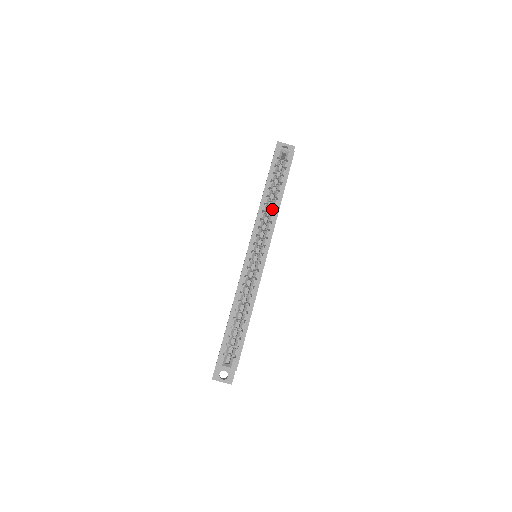
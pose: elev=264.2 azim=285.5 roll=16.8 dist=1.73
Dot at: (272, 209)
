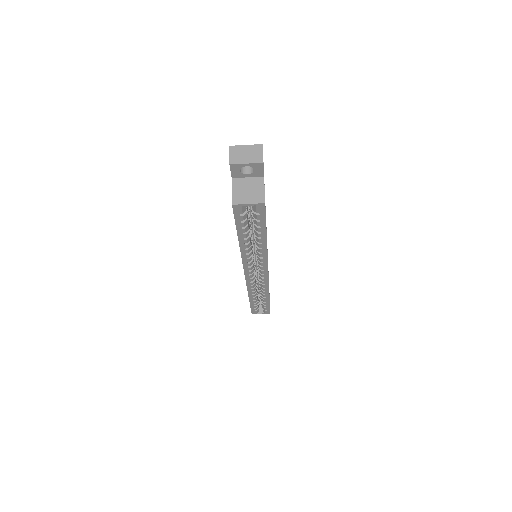
Dot at: (258, 250)
